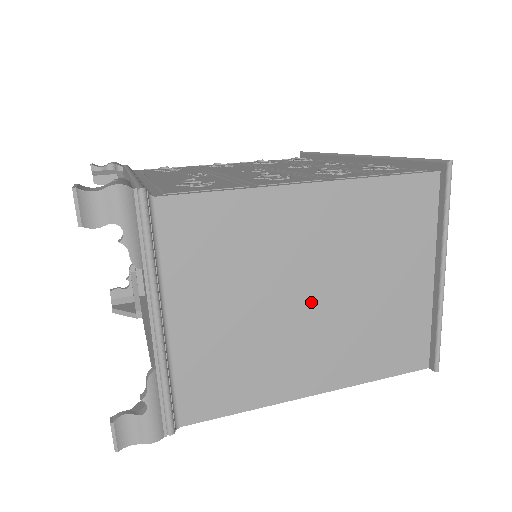
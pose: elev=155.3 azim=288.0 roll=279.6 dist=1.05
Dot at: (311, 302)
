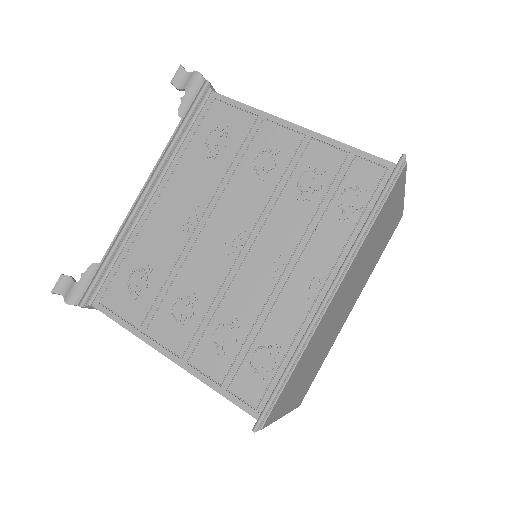
Dot at: occluded
